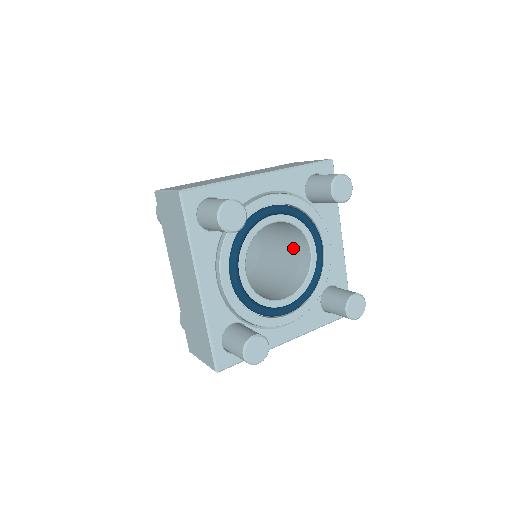
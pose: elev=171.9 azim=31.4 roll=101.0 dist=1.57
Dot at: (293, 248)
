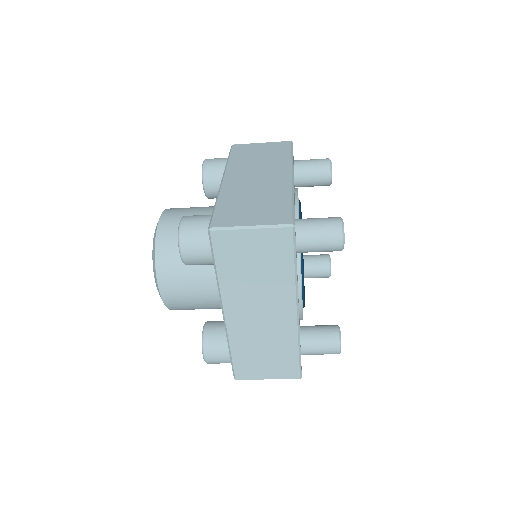
Dot at: occluded
